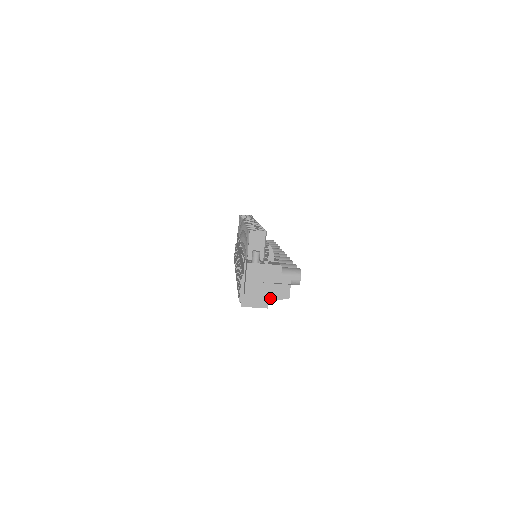
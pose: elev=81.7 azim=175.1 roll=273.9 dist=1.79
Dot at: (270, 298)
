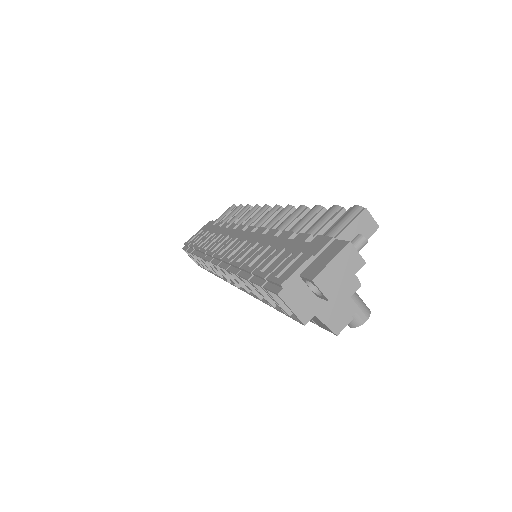
Dot at: (318, 314)
